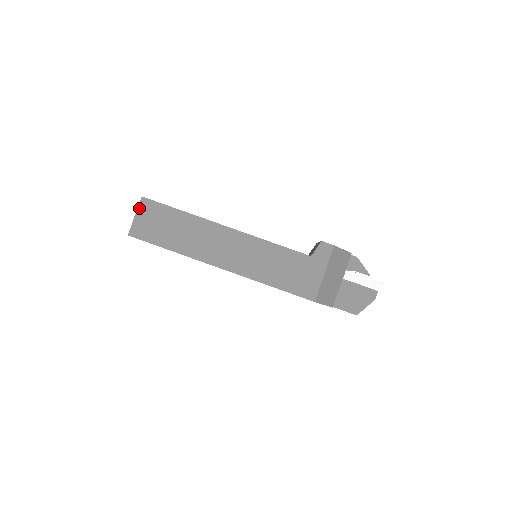
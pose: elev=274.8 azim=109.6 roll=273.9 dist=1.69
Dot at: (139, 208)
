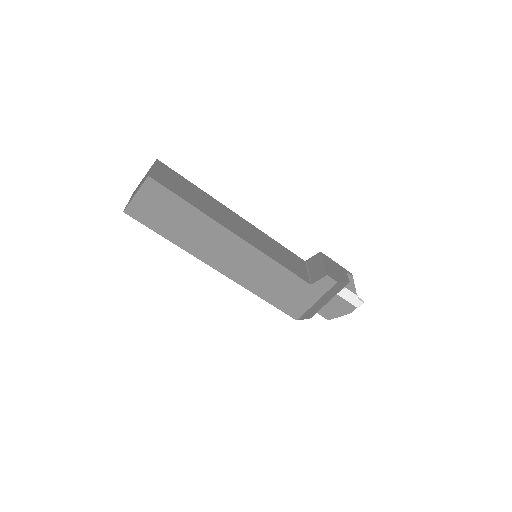
Dot at: (142, 188)
